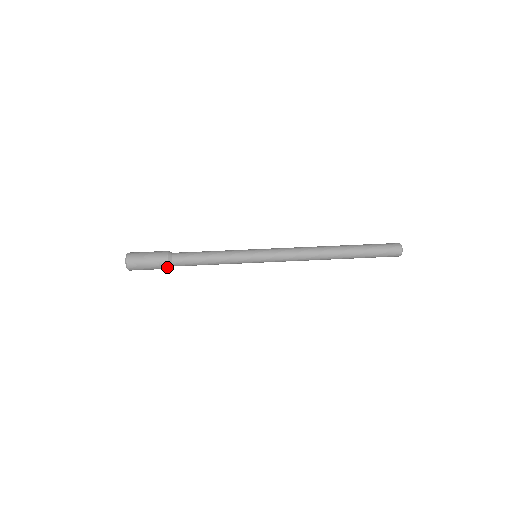
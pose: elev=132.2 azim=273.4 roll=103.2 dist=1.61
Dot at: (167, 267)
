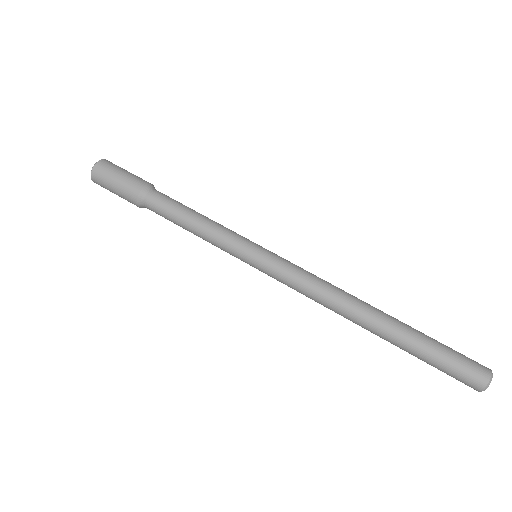
Dot at: (136, 203)
